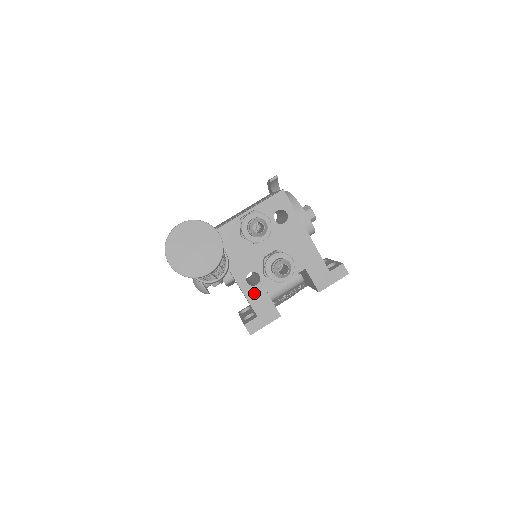
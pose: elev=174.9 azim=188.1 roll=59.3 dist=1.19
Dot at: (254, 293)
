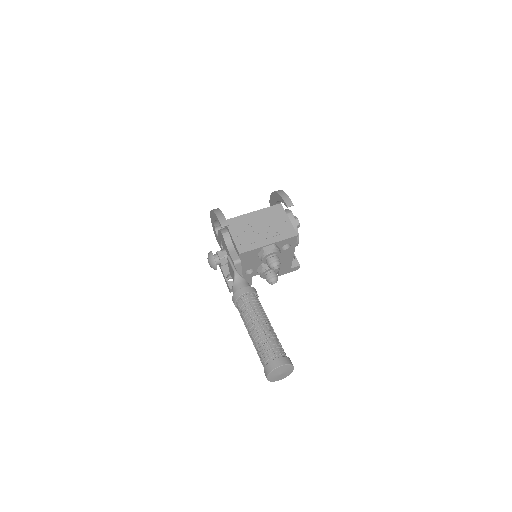
Dot at: (245, 277)
